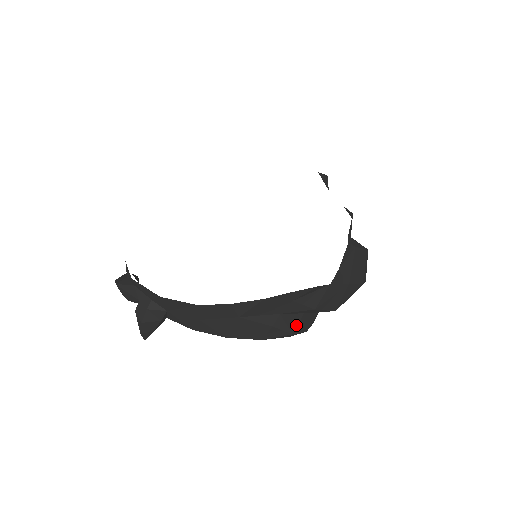
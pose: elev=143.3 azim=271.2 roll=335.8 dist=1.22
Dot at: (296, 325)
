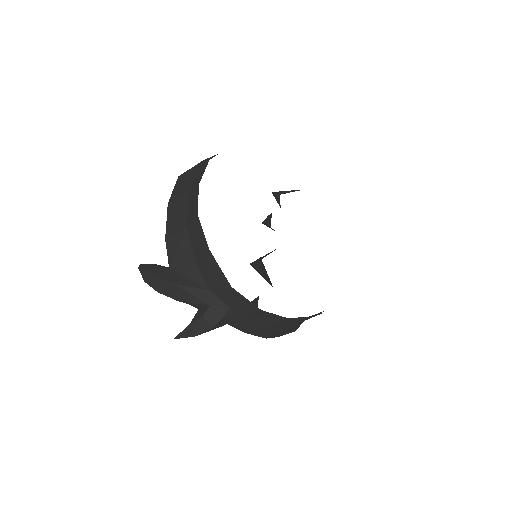
Dot at: occluded
